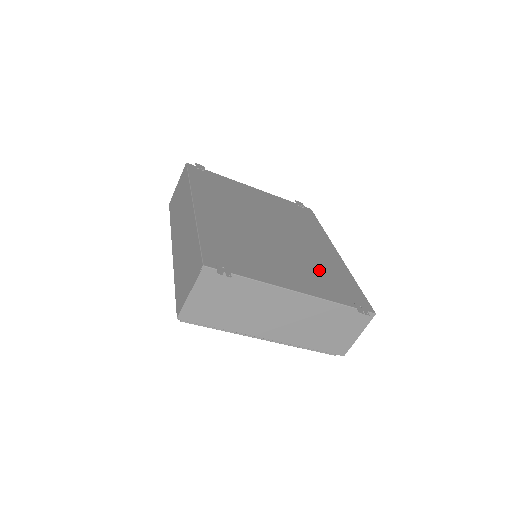
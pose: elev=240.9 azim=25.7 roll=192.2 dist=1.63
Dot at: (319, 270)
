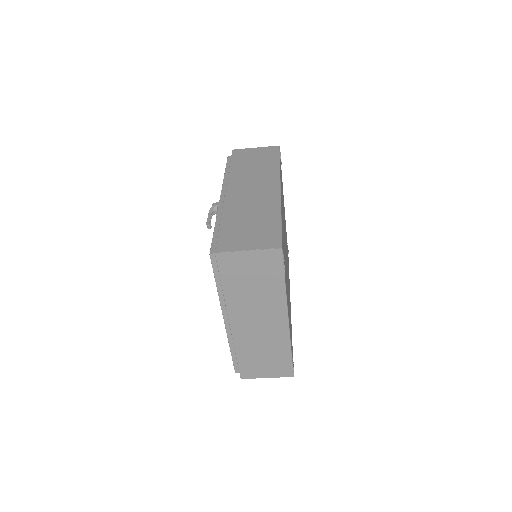
Dot at: occluded
